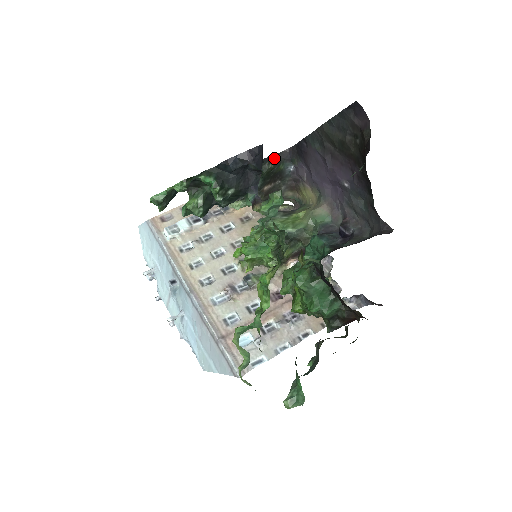
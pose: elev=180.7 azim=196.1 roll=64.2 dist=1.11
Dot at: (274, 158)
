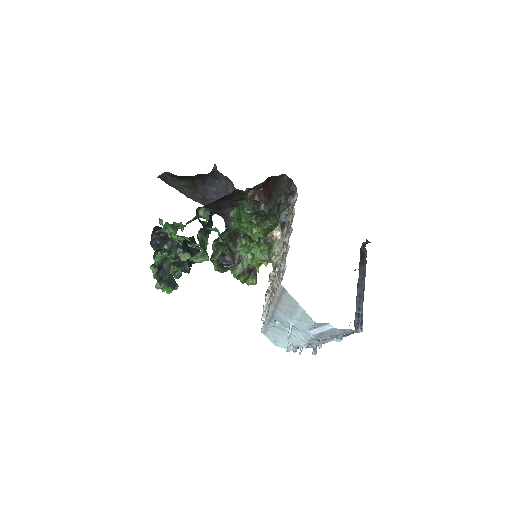
Dot at: (225, 231)
